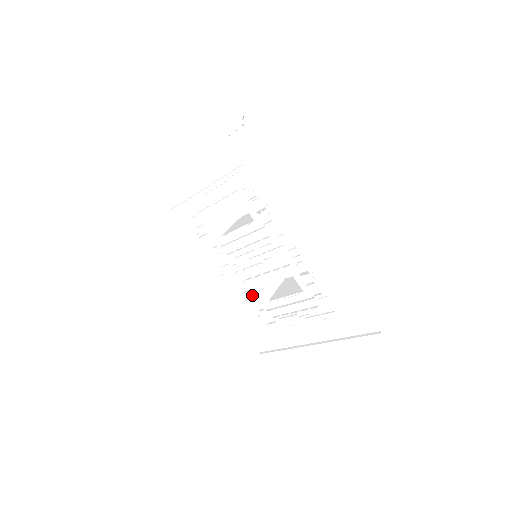
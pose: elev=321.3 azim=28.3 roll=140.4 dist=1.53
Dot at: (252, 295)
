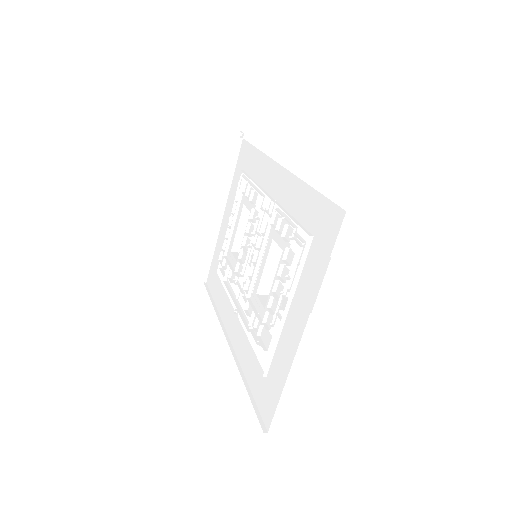
Dot at: (255, 316)
